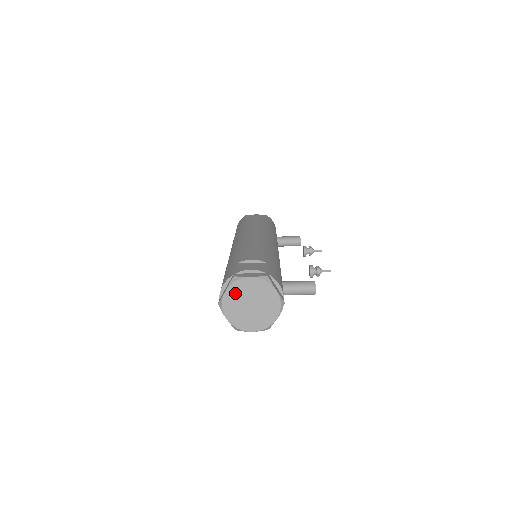
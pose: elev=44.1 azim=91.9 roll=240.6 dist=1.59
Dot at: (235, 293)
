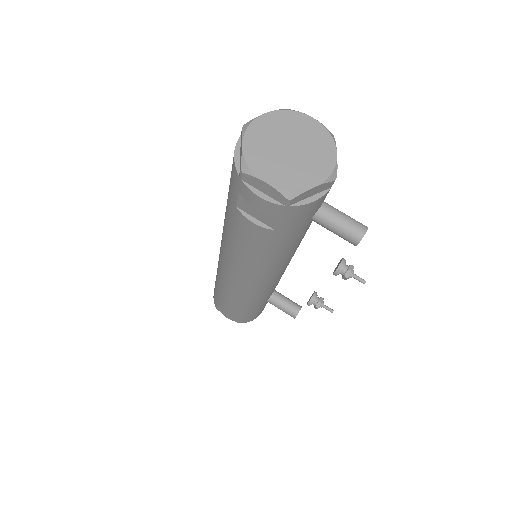
Dot at: (279, 122)
